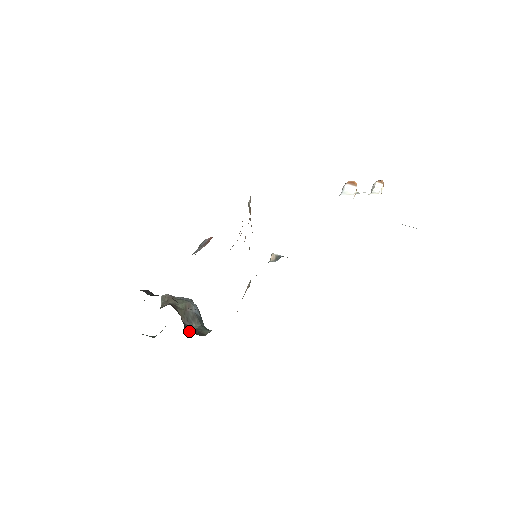
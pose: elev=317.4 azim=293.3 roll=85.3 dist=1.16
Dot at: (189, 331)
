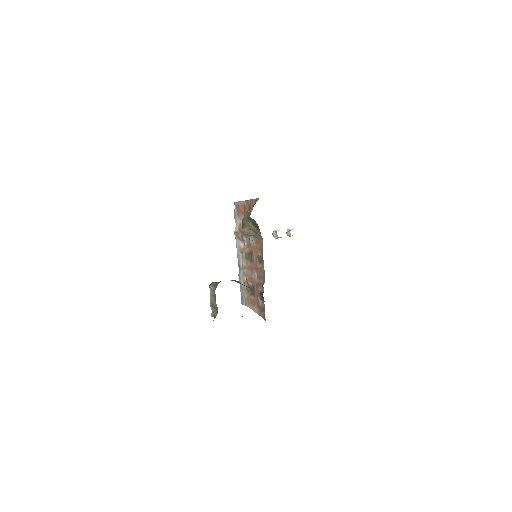
Dot at: occluded
